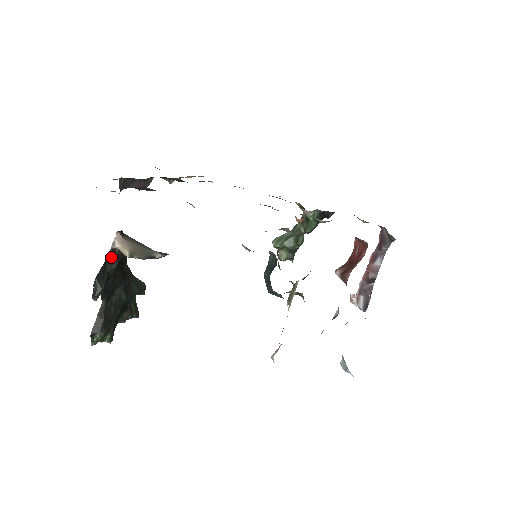
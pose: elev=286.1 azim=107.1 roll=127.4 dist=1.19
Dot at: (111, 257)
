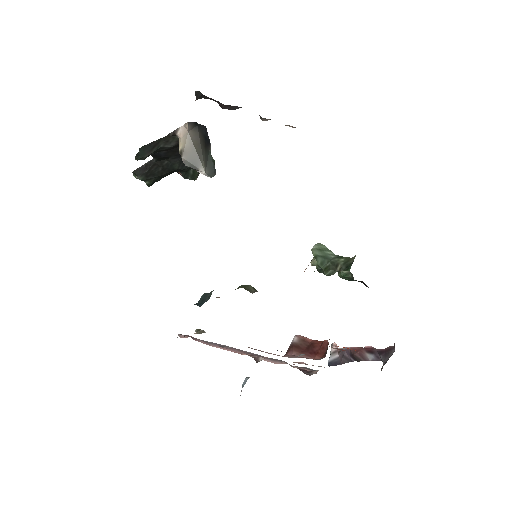
Dot at: (170, 138)
